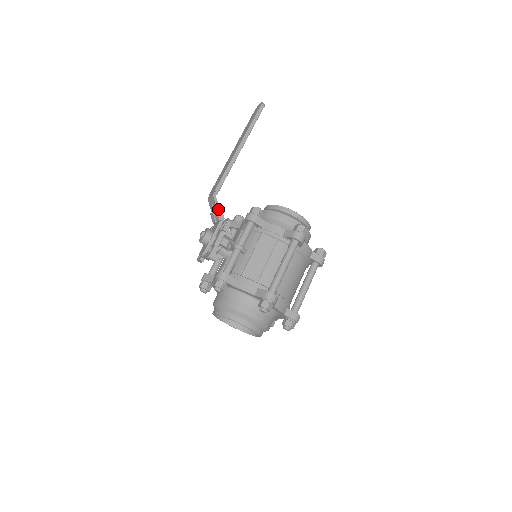
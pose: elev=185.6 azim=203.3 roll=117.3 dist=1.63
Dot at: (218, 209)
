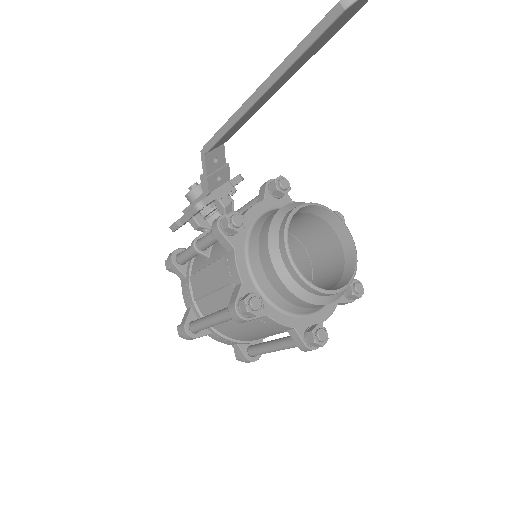
Dot at: (202, 175)
